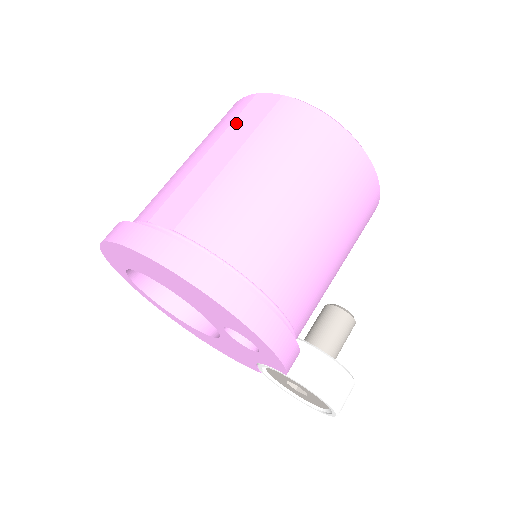
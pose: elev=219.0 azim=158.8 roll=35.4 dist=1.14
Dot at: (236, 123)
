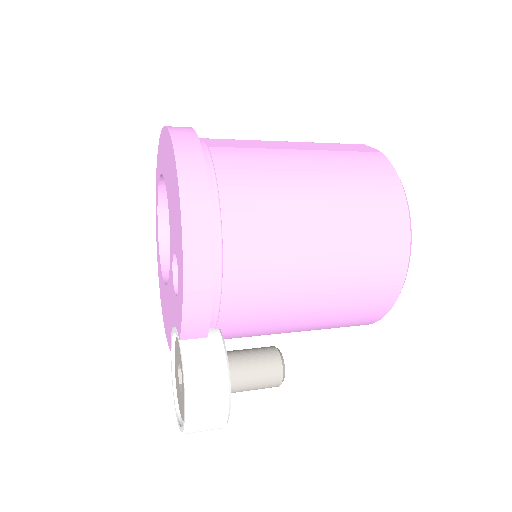
Dot at: (329, 144)
